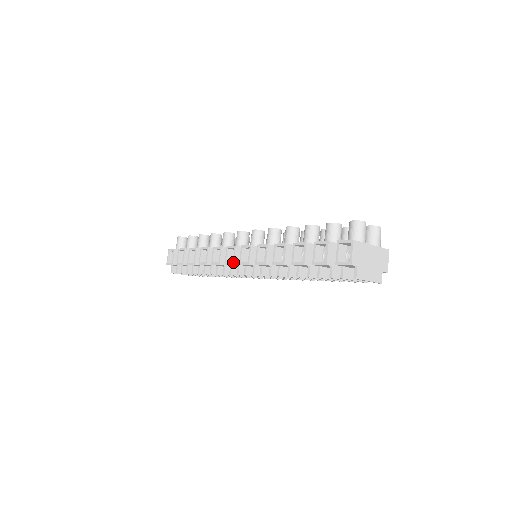
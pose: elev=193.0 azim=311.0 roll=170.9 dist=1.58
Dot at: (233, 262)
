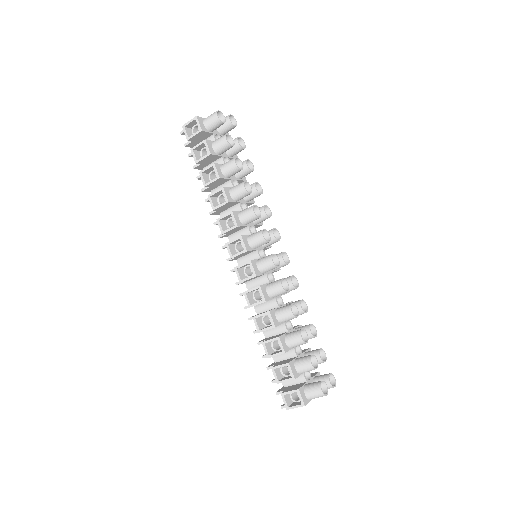
Dot at: (232, 257)
